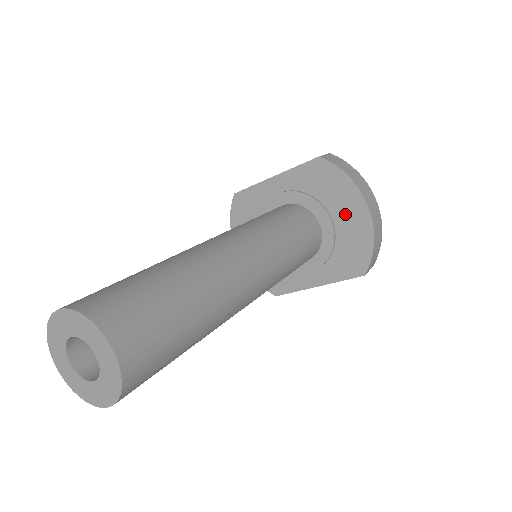
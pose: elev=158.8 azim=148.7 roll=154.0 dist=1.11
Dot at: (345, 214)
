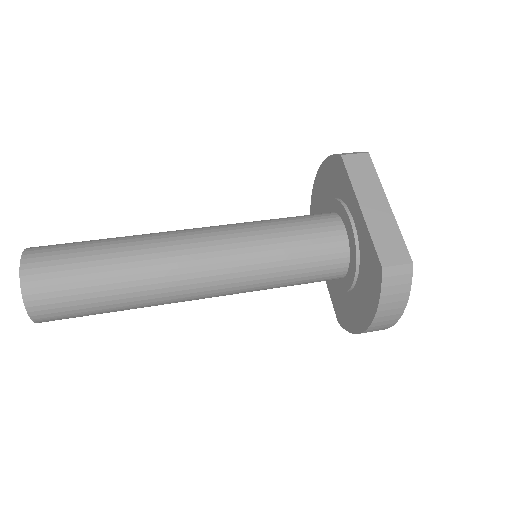
Dot at: (359, 302)
